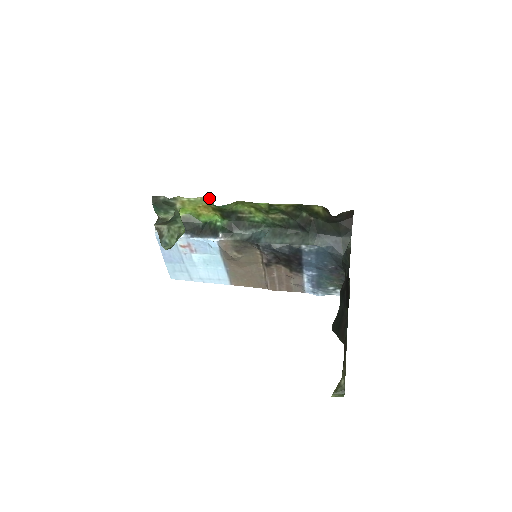
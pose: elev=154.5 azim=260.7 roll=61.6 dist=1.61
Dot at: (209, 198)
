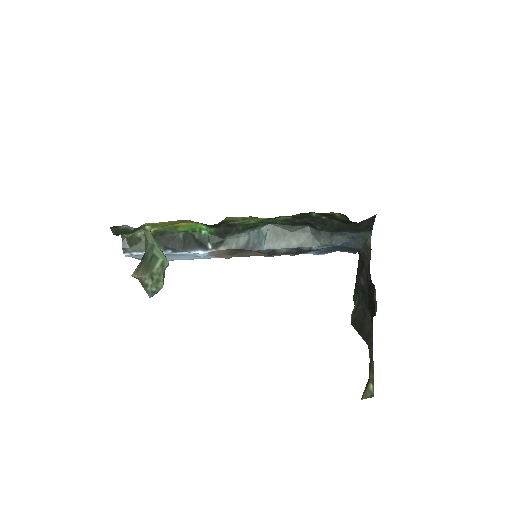
Dot at: (190, 220)
